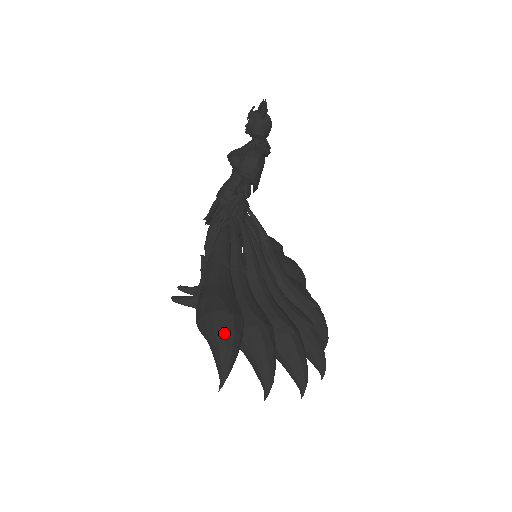
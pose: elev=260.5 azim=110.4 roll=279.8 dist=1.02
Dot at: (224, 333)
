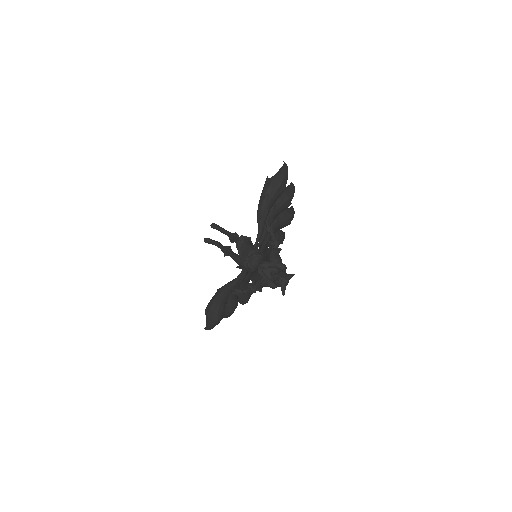
Dot at: (213, 326)
